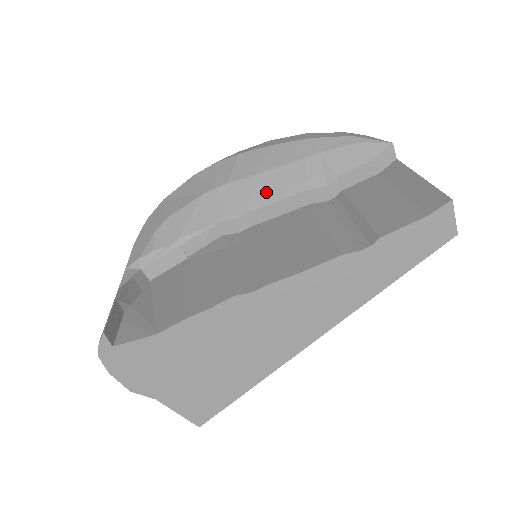
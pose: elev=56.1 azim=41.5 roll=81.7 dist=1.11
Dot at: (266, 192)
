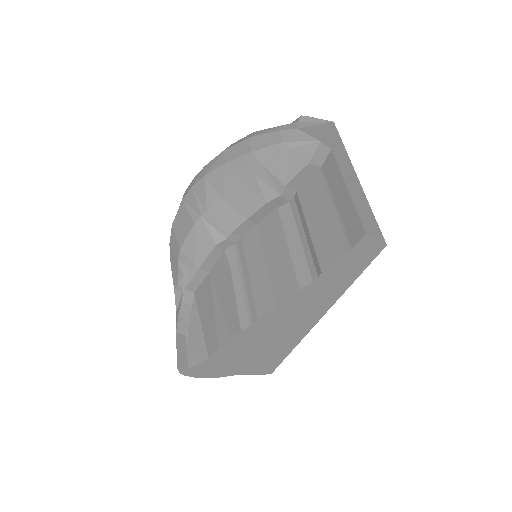
Dot at: (238, 211)
